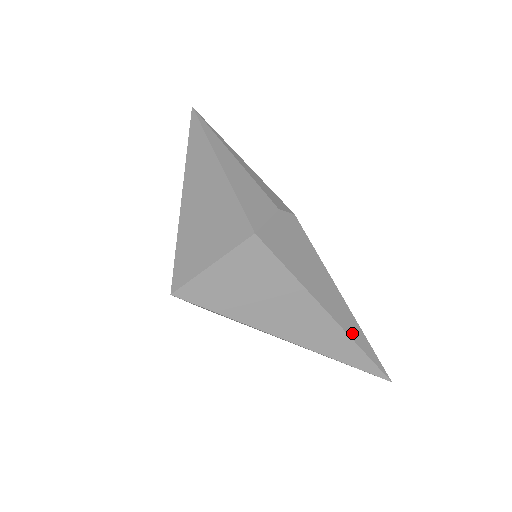
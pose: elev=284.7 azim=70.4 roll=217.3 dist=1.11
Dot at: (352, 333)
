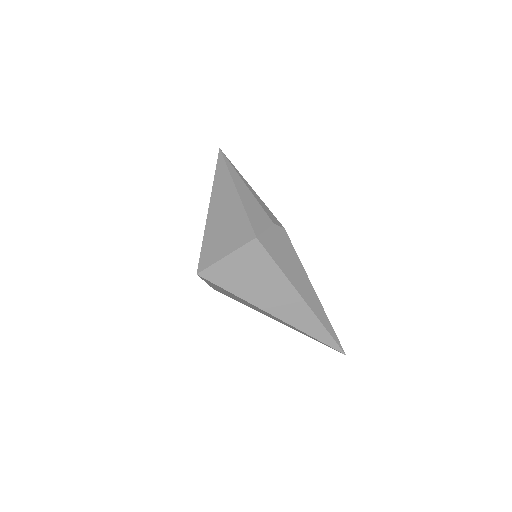
Dot at: (319, 315)
